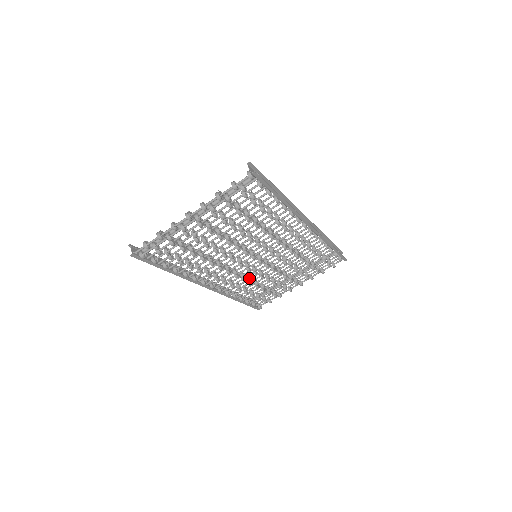
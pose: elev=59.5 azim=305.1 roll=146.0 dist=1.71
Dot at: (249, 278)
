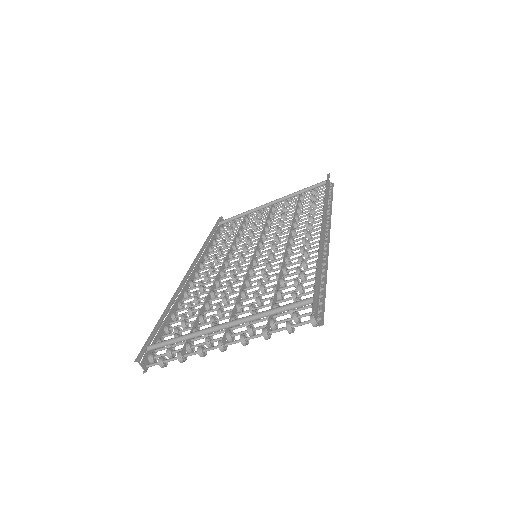
Dot at: (235, 249)
